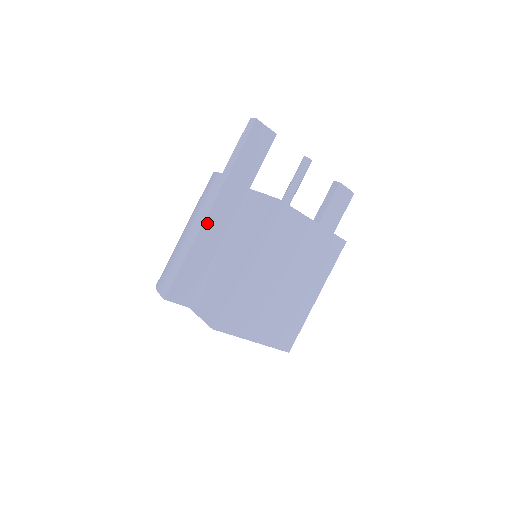
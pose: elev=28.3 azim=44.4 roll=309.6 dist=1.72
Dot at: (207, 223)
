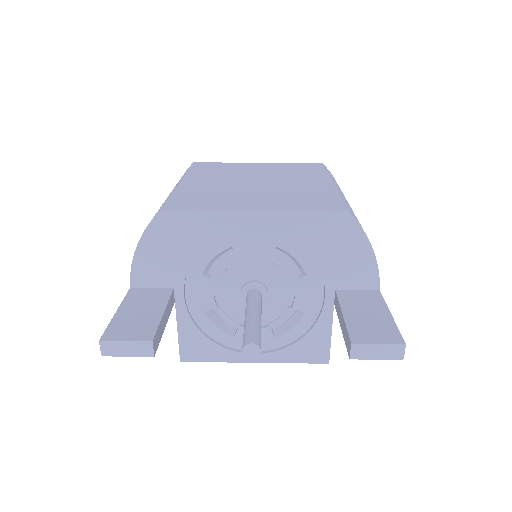
Dot at: occluded
